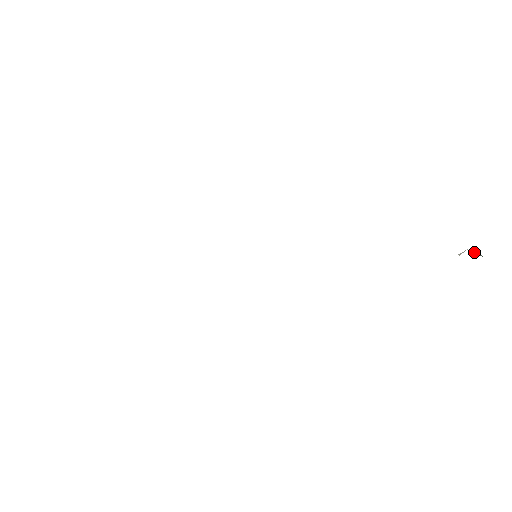
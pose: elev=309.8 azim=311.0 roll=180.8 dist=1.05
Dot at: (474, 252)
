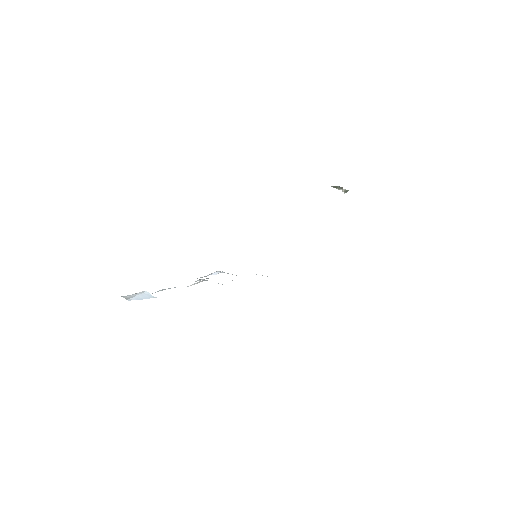
Dot at: (345, 190)
